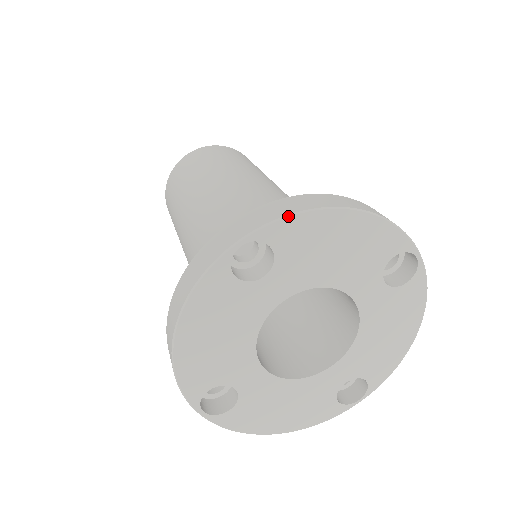
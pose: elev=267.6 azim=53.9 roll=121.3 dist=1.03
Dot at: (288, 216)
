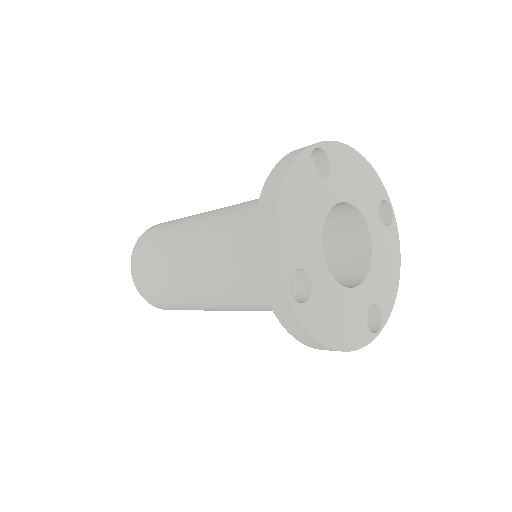
Dot at: (335, 141)
